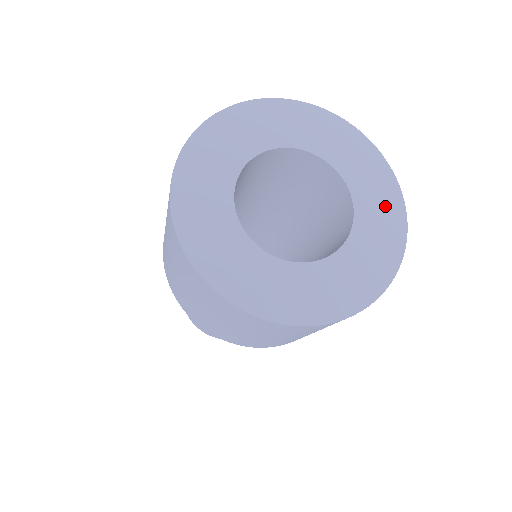
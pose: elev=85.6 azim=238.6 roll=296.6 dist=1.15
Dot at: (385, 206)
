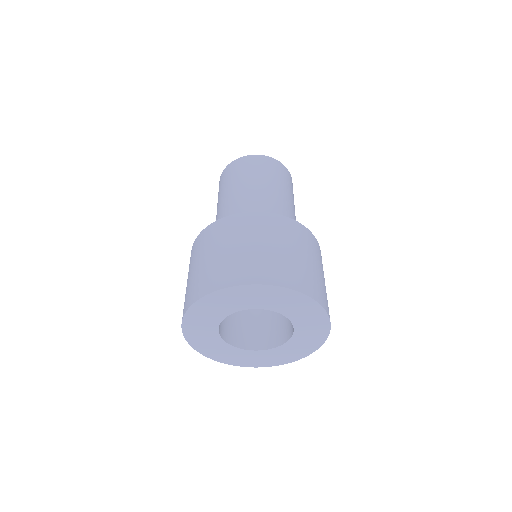
Dot at: (309, 313)
